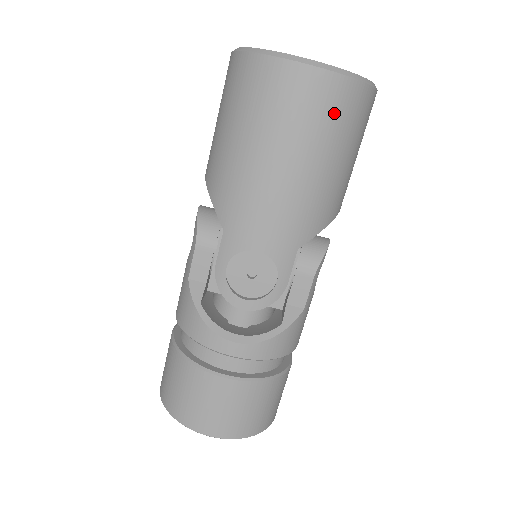
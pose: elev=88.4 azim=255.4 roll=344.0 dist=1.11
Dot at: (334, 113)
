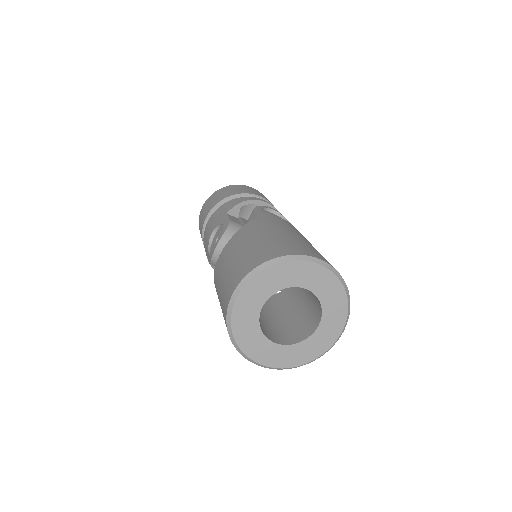
Dot at: occluded
